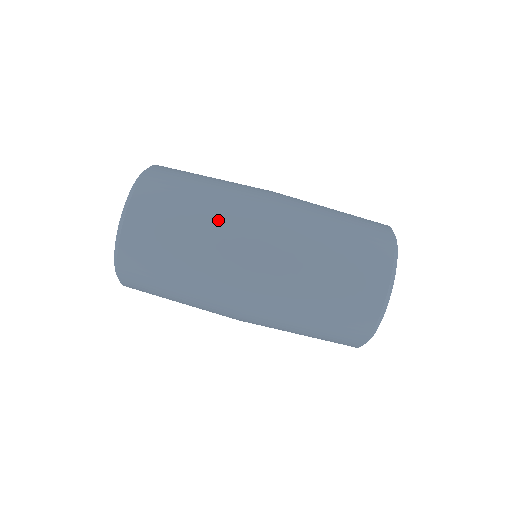
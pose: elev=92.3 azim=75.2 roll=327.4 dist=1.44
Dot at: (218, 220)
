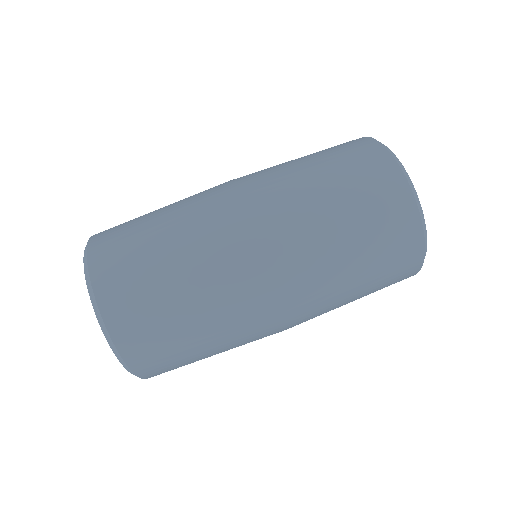
Dot at: (198, 244)
